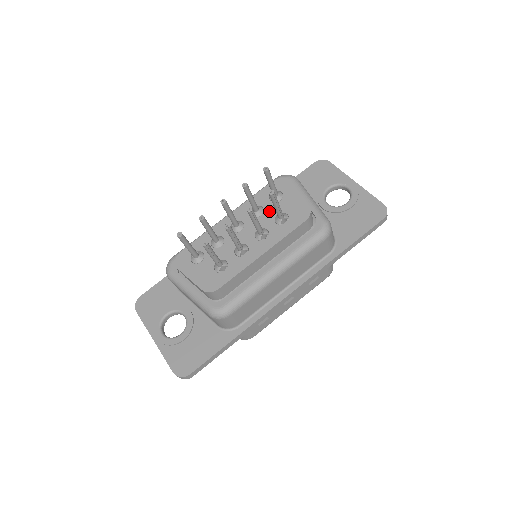
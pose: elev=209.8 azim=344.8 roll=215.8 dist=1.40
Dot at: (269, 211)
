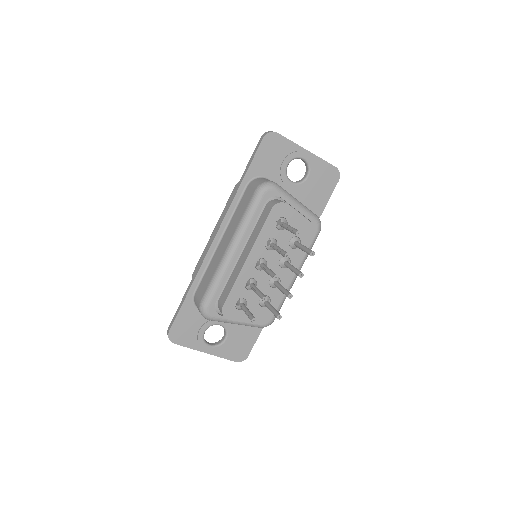
Dot at: (282, 240)
